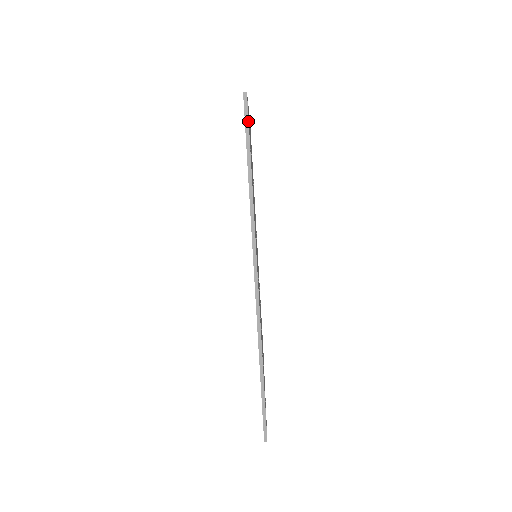
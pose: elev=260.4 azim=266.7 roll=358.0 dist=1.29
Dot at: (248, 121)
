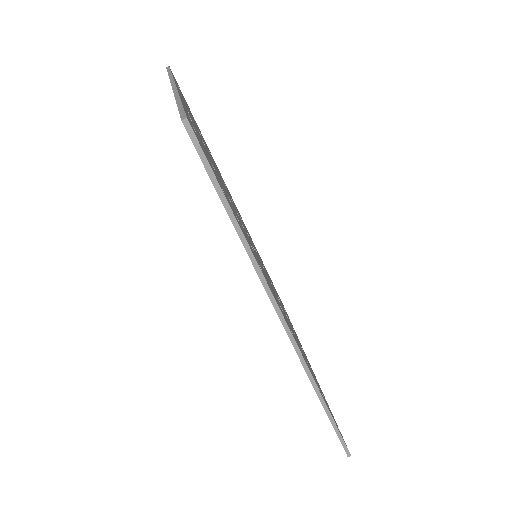
Dot at: (206, 158)
